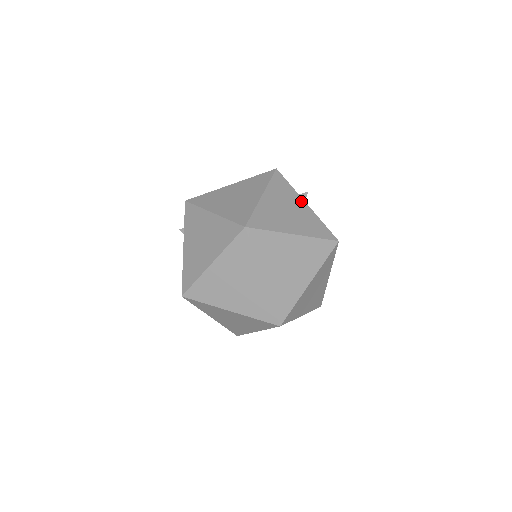
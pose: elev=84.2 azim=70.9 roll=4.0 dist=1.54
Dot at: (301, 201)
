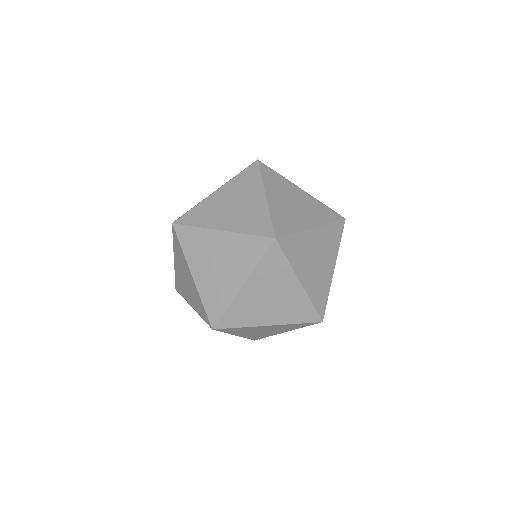
Dot at: occluded
